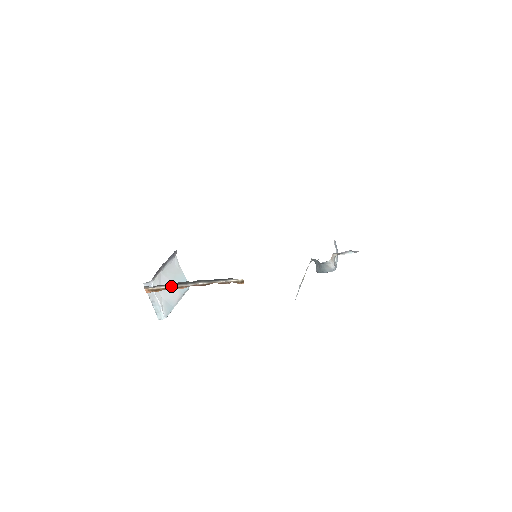
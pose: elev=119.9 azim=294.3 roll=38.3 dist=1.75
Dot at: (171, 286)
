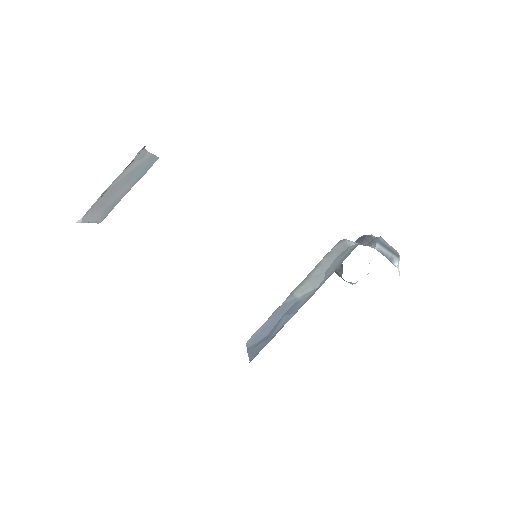
Dot at: occluded
